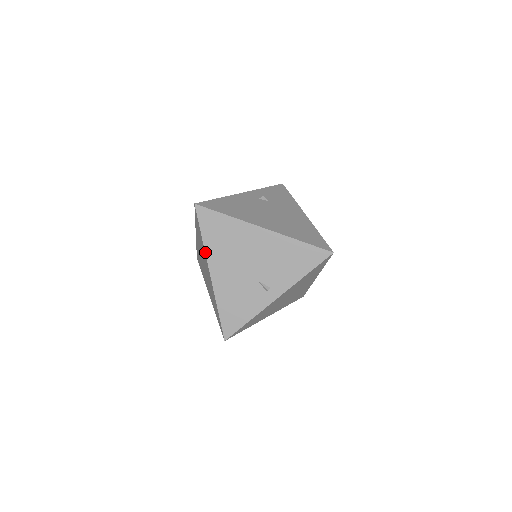
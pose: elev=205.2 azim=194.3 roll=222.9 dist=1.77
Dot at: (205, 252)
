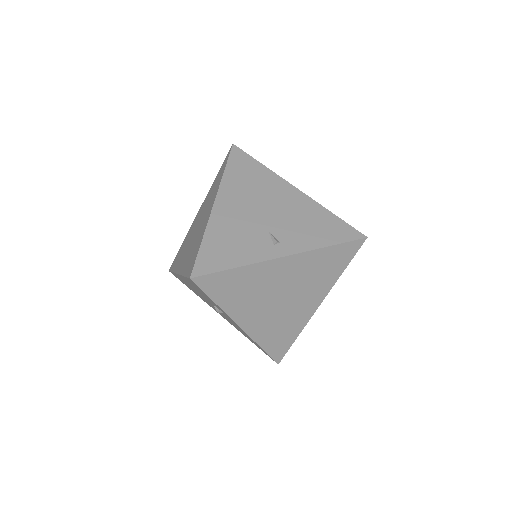
Dot at: (220, 183)
